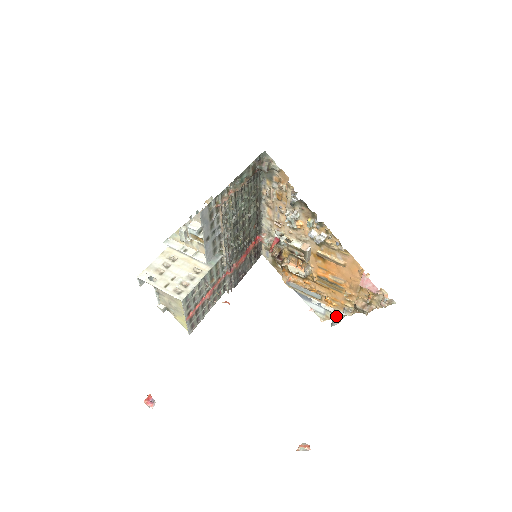
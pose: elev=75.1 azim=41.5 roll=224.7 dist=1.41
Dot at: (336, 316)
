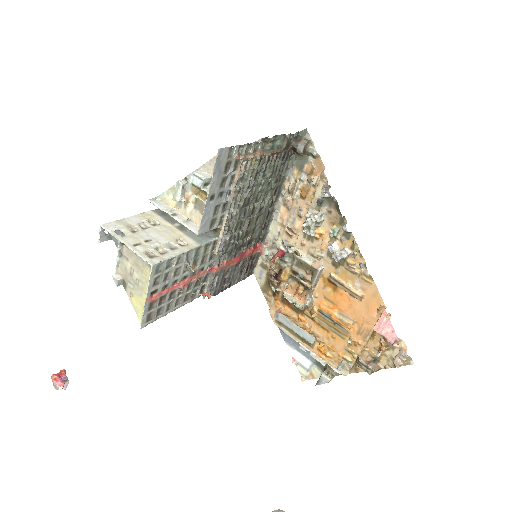
Dot at: (326, 373)
